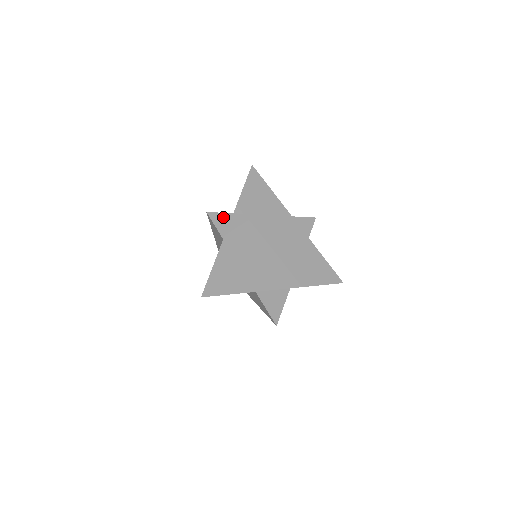
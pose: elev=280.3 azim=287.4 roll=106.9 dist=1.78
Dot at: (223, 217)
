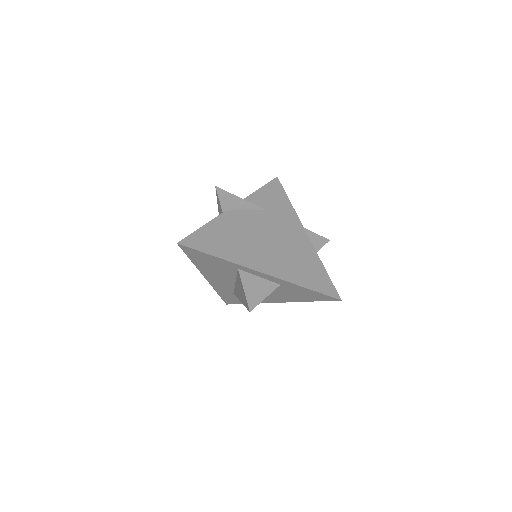
Dot at: (230, 197)
